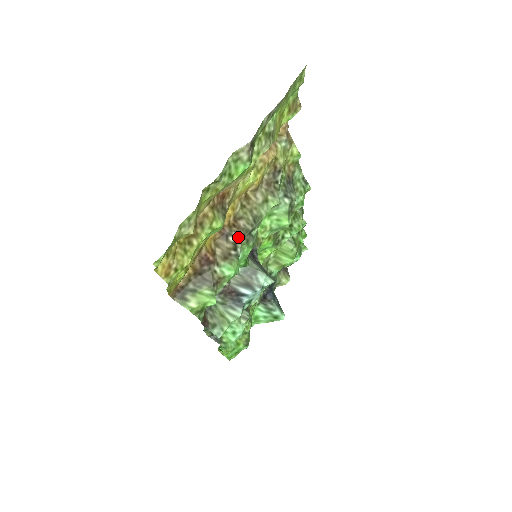
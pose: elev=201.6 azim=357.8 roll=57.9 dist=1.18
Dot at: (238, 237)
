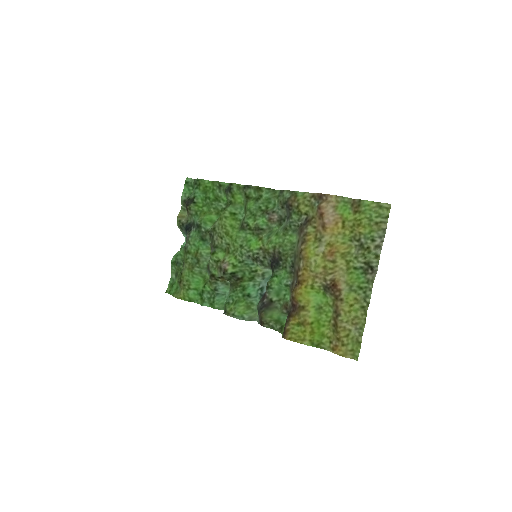
Dot at: (295, 277)
